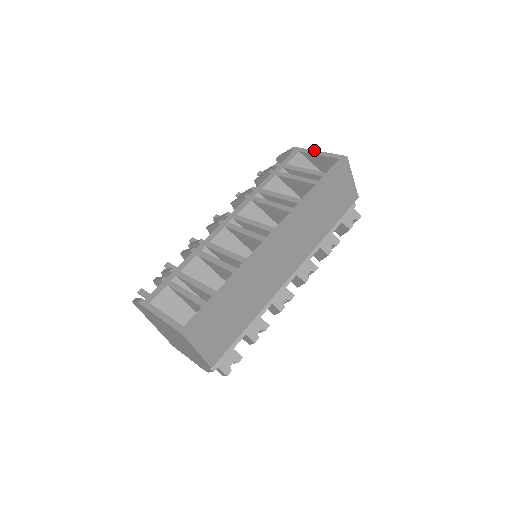
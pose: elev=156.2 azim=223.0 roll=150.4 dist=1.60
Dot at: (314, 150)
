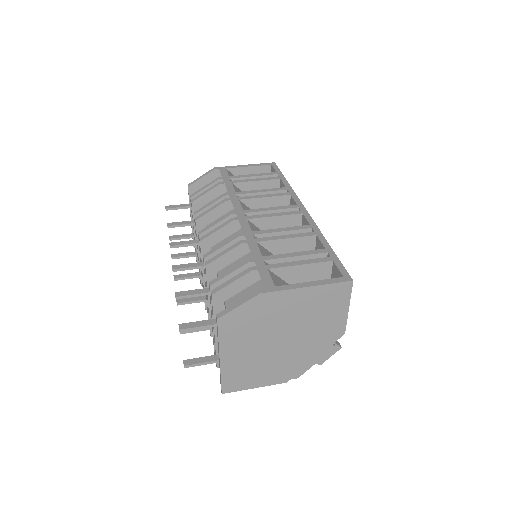
Dot at: (239, 165)
